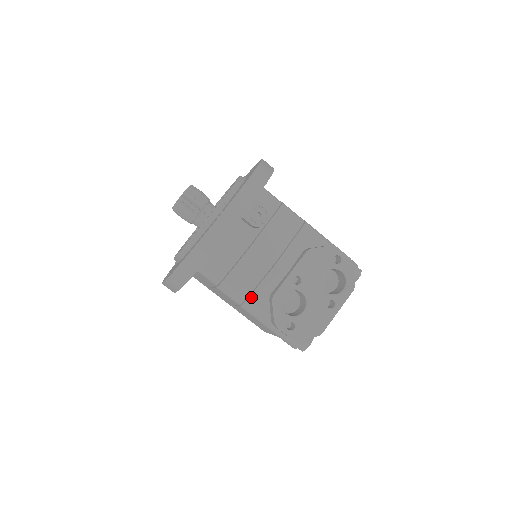
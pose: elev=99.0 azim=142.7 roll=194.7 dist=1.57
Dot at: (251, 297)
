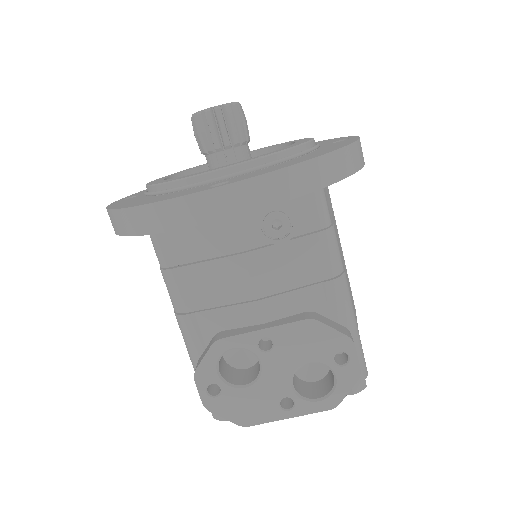
Dot at: (193, 315)
